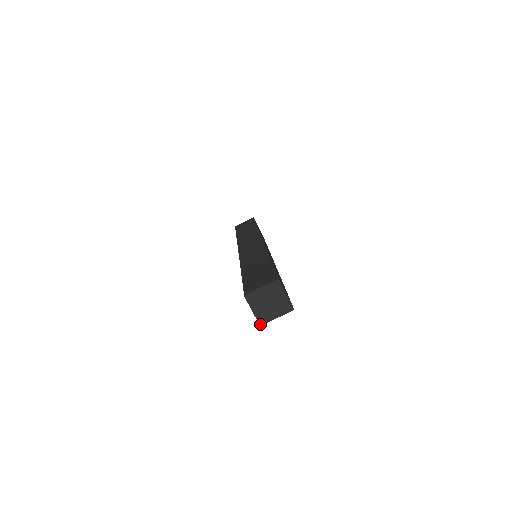
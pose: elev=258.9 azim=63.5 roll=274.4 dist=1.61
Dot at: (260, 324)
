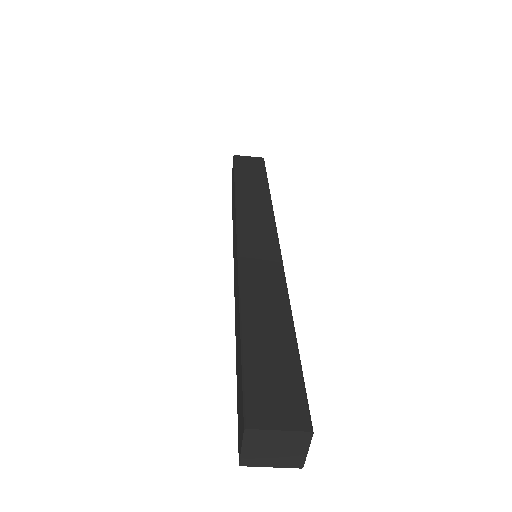
Dot at: (240, 464)
